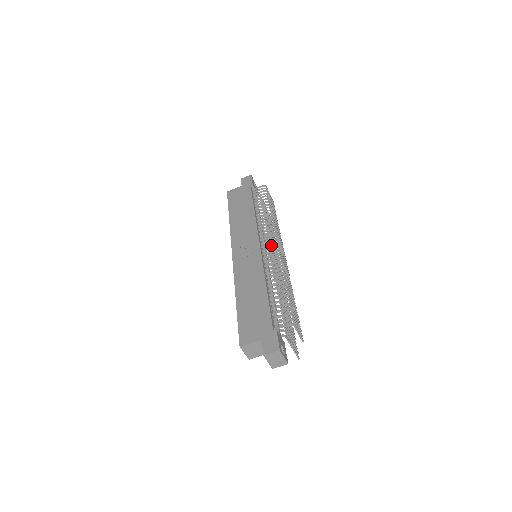
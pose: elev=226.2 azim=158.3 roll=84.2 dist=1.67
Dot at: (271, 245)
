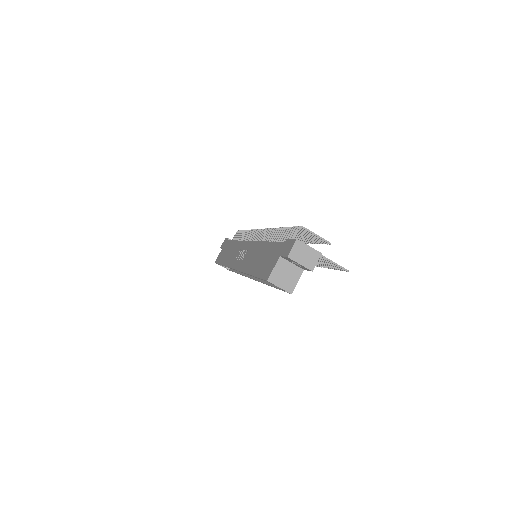
Dot at: occluded
